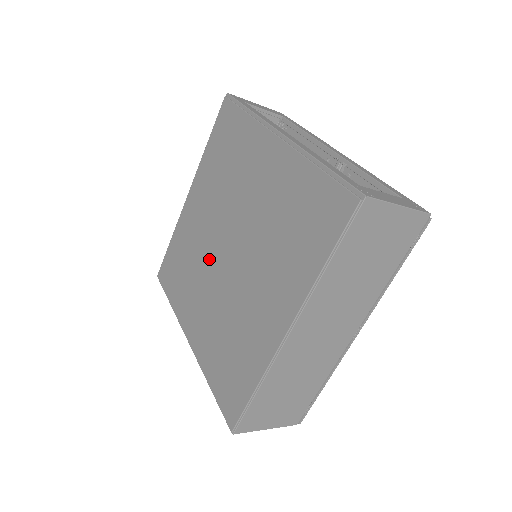
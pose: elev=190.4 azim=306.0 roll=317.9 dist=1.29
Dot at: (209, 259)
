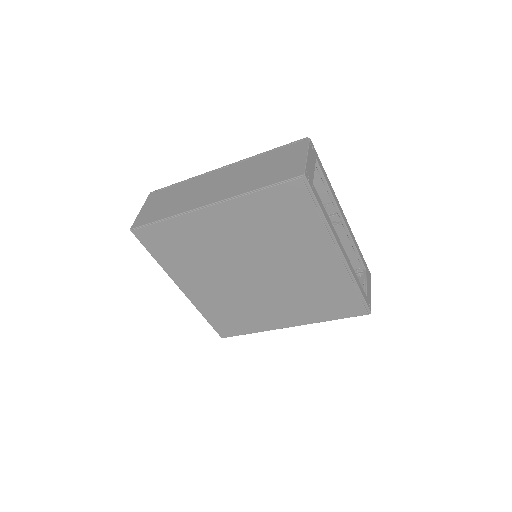
Dot at: (228, 267)
